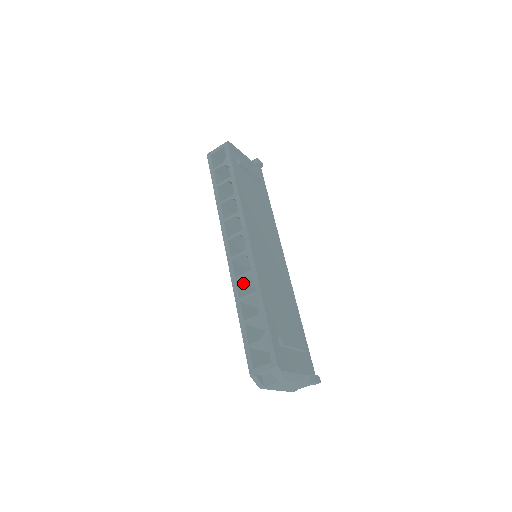
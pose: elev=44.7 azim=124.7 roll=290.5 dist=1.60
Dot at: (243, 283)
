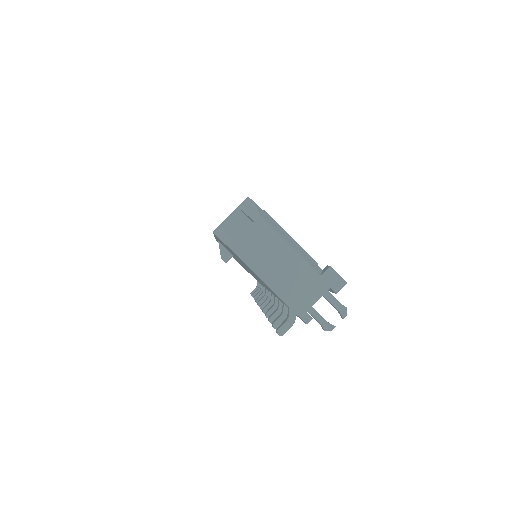
Dot at: occluded
